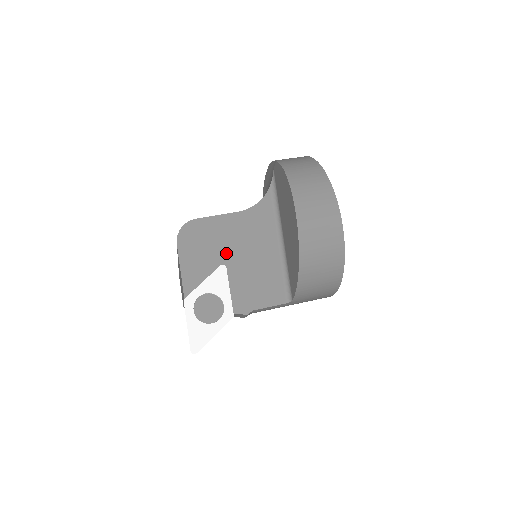
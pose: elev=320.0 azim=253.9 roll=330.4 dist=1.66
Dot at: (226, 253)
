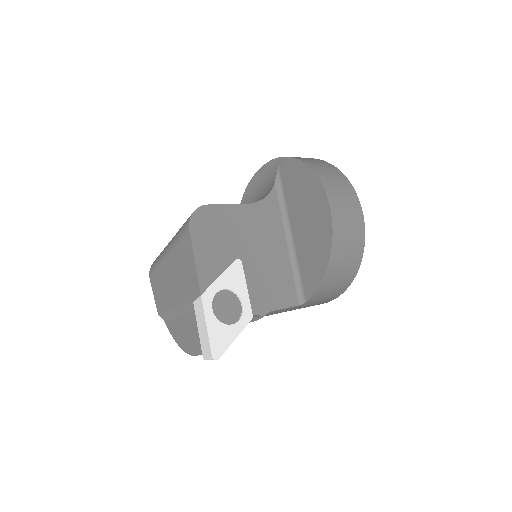
Dot at: (240, 246)
